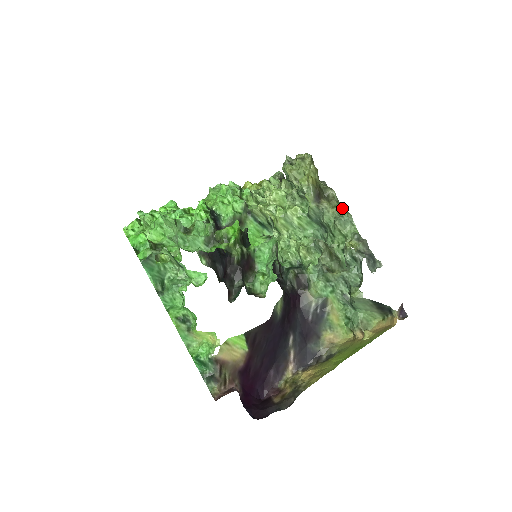
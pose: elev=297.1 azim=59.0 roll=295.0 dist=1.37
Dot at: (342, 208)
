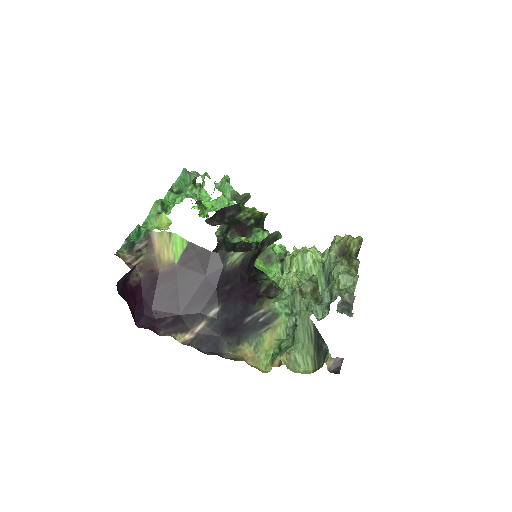
Dot at: (356, 272)
